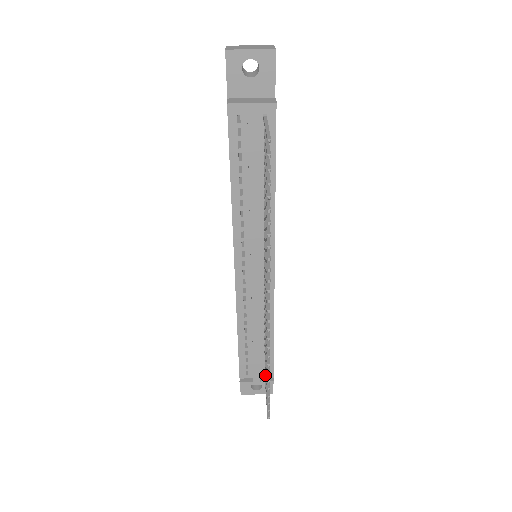
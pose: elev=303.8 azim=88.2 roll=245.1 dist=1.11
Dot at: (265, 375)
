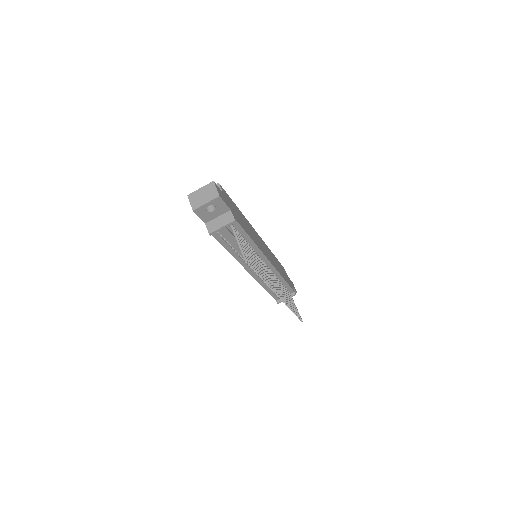
Dot at: occluded
